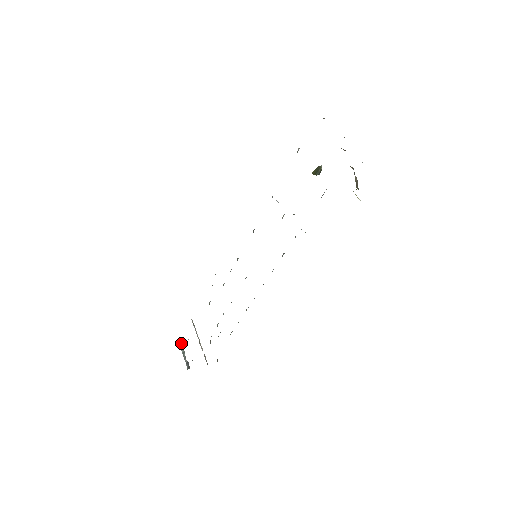
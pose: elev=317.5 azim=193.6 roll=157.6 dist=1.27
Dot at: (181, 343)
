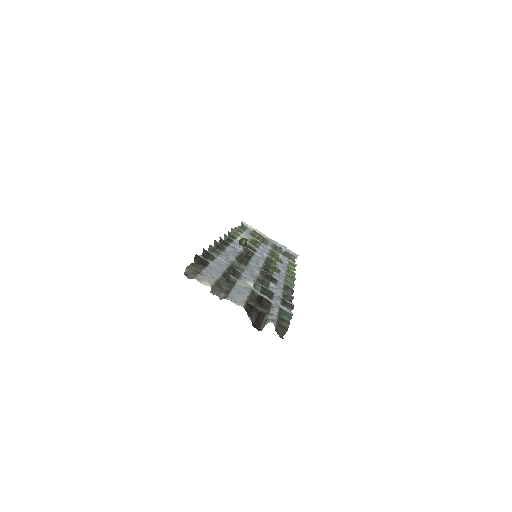
Dot at: occluded
